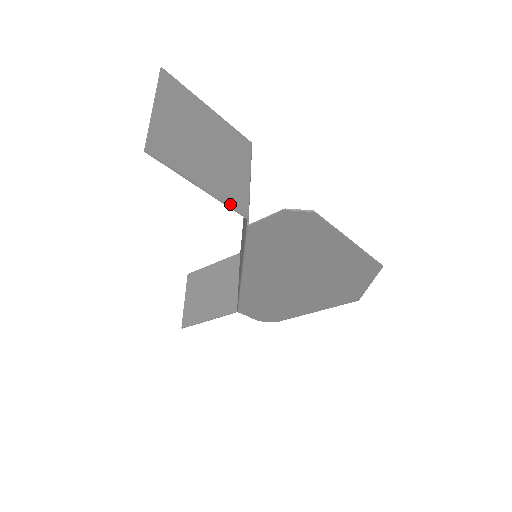
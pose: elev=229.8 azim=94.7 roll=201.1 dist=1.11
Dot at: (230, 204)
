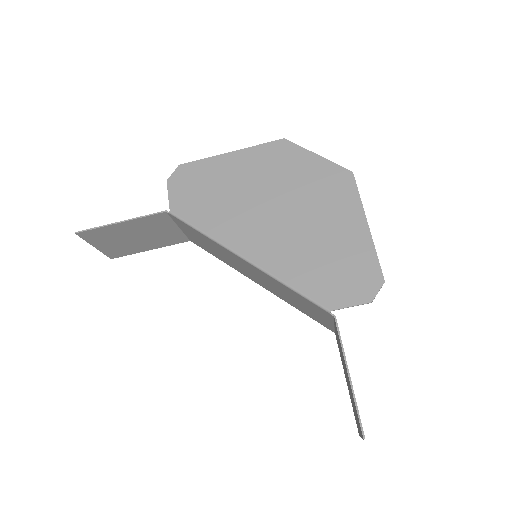
Dot at: (147, 216)
